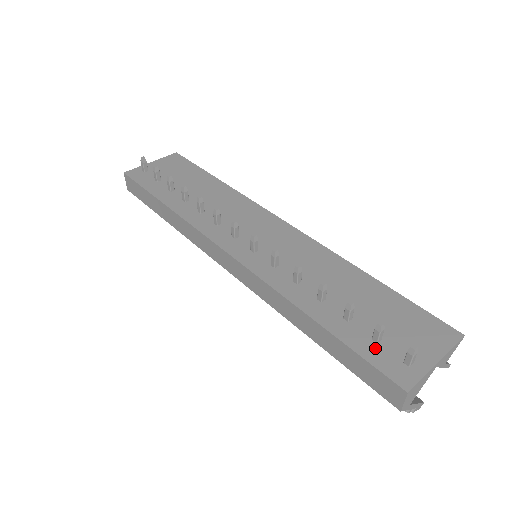
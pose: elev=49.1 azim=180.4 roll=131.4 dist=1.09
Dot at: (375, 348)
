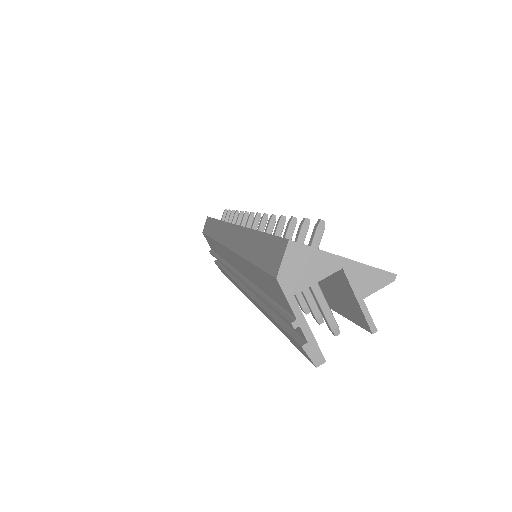
Dot at: occluded
